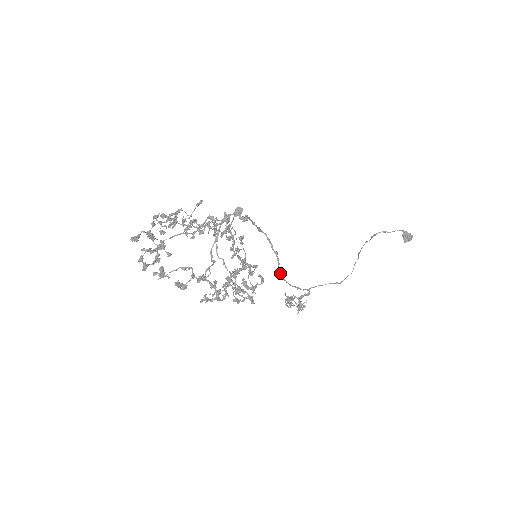
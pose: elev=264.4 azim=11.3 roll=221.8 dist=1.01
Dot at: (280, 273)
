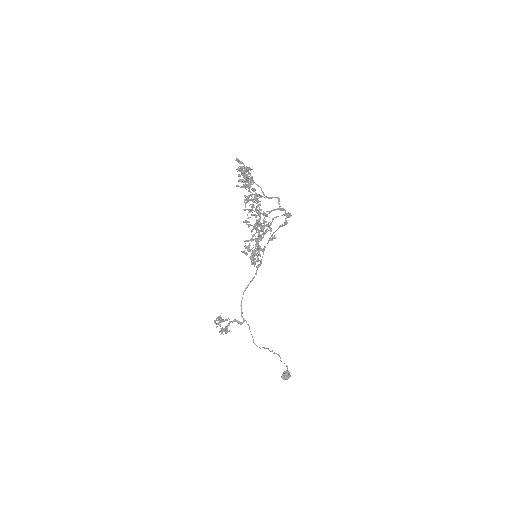
Dot at: (246, 287)
